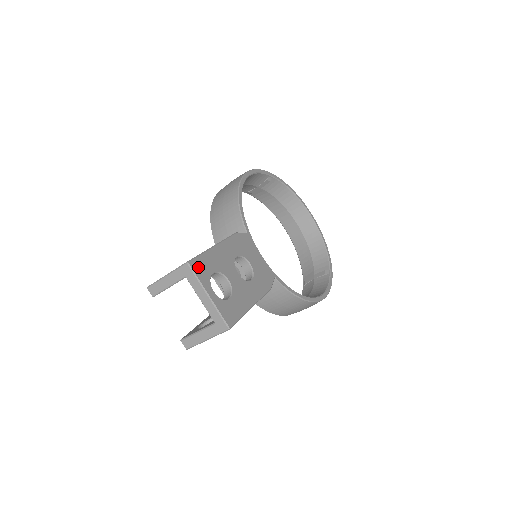
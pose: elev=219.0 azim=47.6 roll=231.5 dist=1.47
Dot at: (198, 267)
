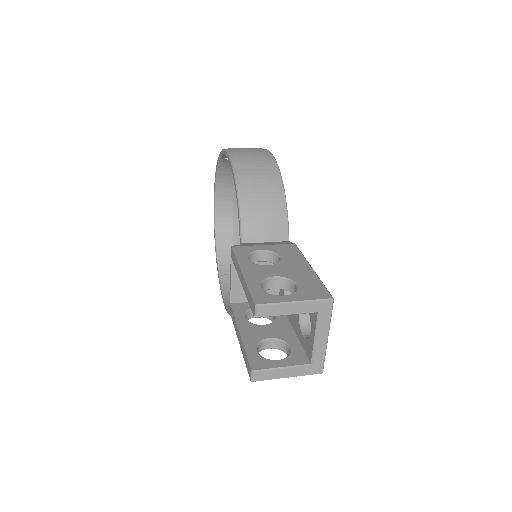
Dot at: occluded
